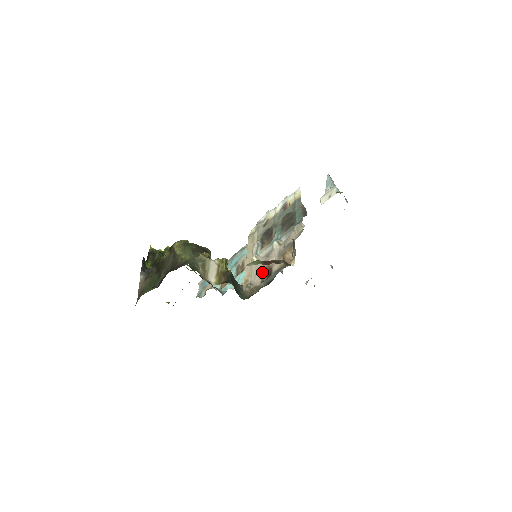
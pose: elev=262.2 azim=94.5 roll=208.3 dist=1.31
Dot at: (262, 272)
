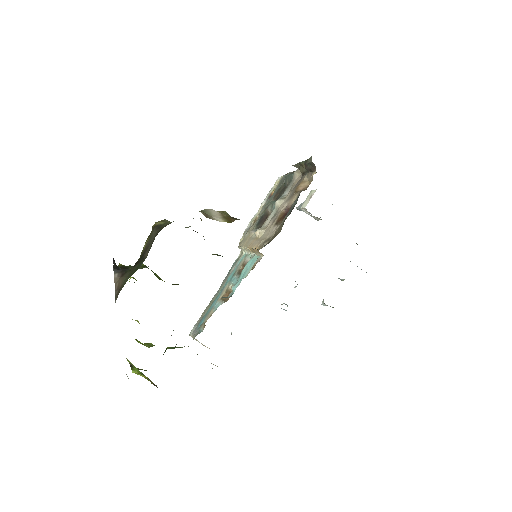
Dot at: (276, 223)
